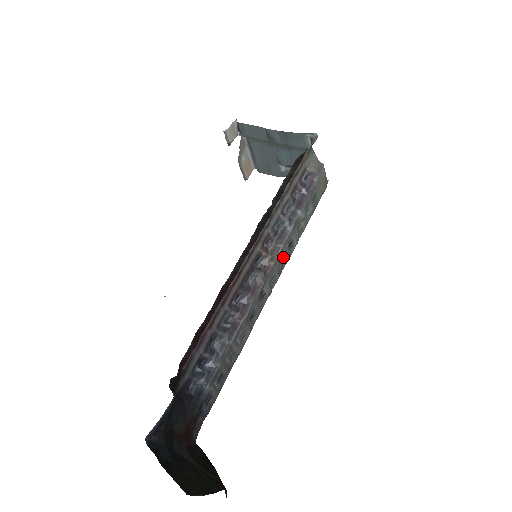
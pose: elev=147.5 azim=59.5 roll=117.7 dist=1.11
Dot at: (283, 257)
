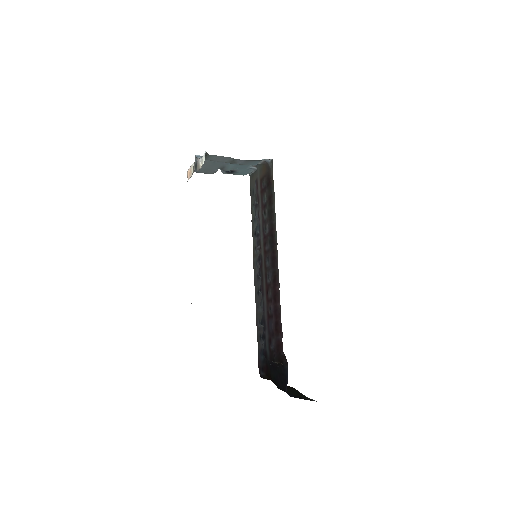
Dot at: occluded
